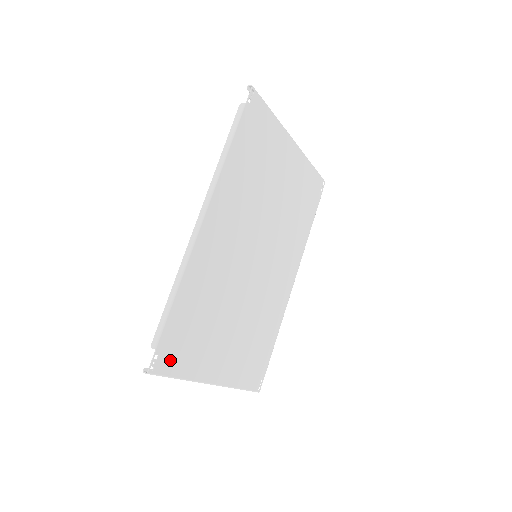
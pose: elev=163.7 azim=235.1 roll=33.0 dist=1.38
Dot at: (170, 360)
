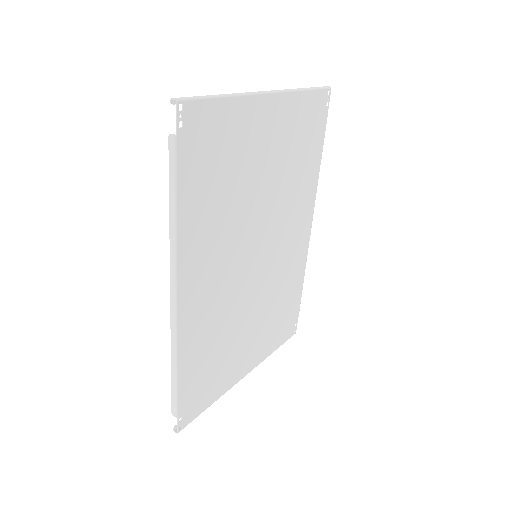
Dot at: (195, 407)
